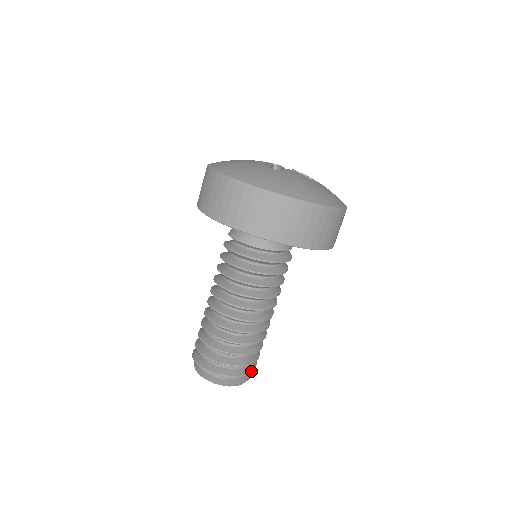
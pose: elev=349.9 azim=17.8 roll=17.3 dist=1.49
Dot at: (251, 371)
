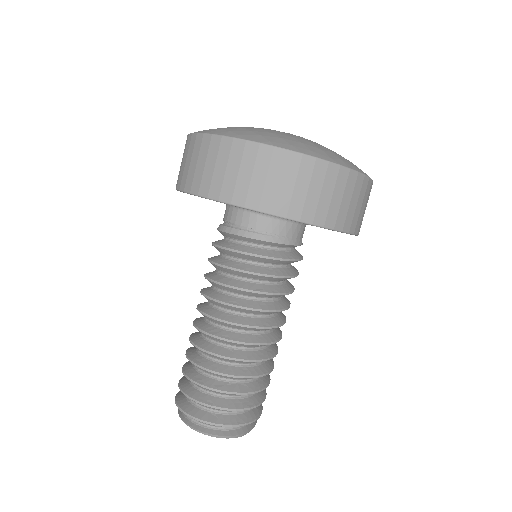
Dot at: occluded
